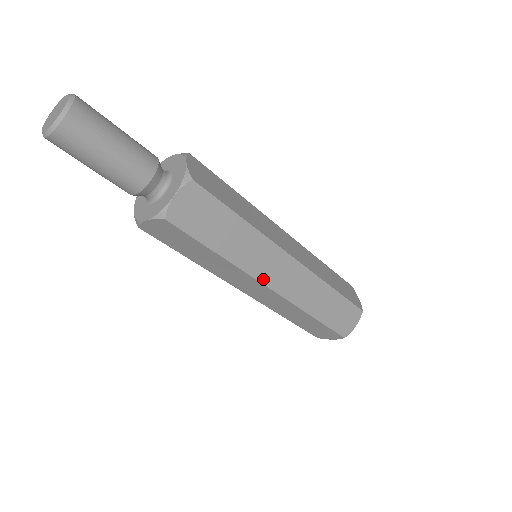
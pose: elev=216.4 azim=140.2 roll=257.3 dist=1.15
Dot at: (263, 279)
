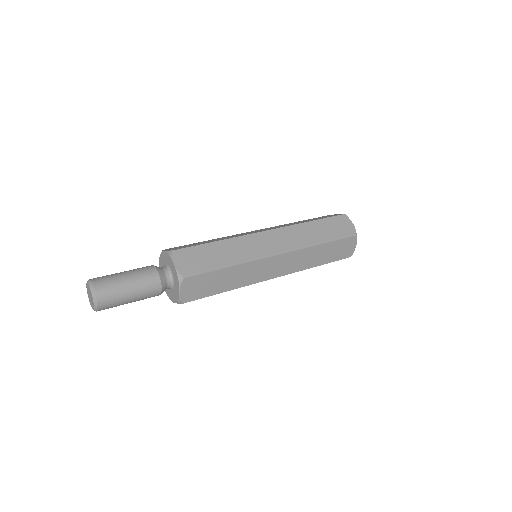
Dot at: (266, 278)
